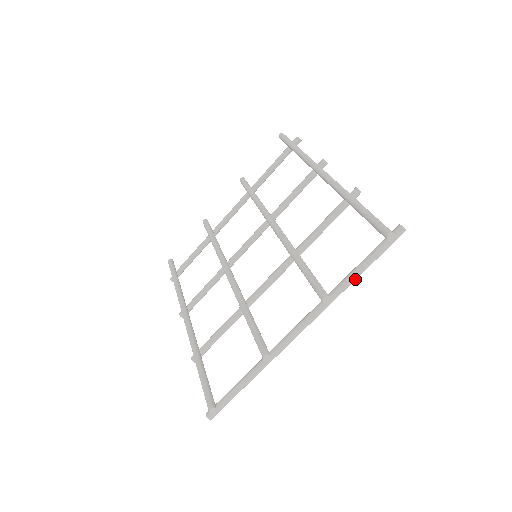
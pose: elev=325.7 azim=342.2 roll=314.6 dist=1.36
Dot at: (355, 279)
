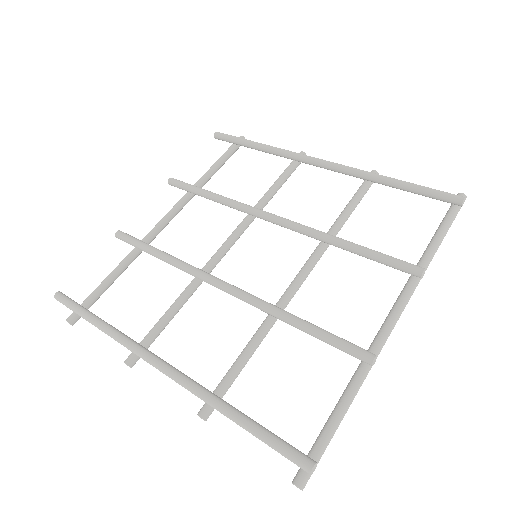
Dot at: (436, 250)
